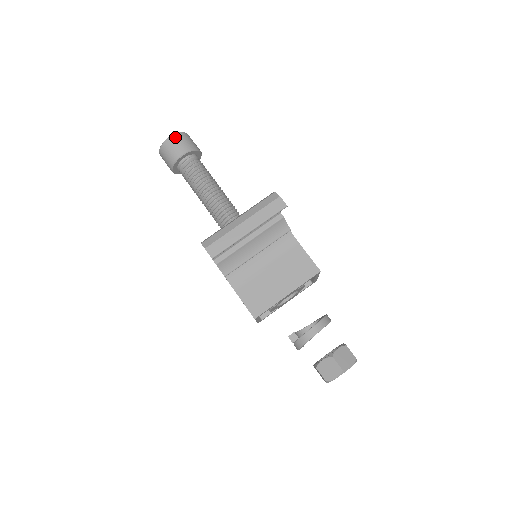
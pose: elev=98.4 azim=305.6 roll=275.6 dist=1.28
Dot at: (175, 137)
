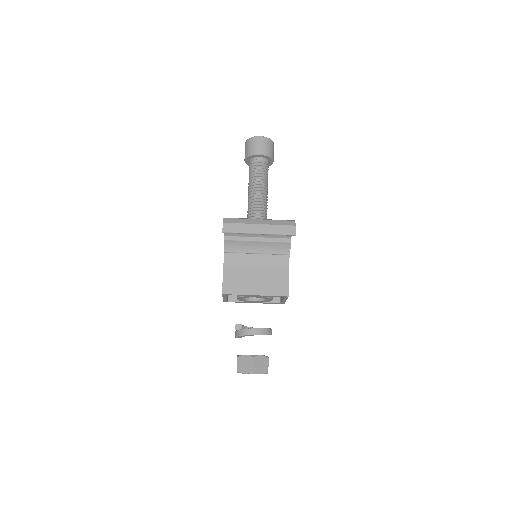
Dot at: (263, 139)
